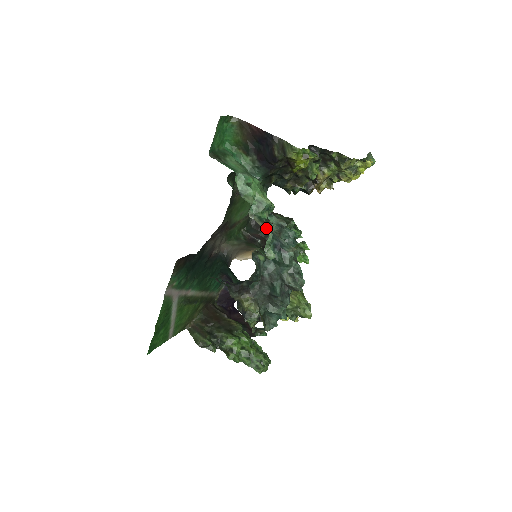
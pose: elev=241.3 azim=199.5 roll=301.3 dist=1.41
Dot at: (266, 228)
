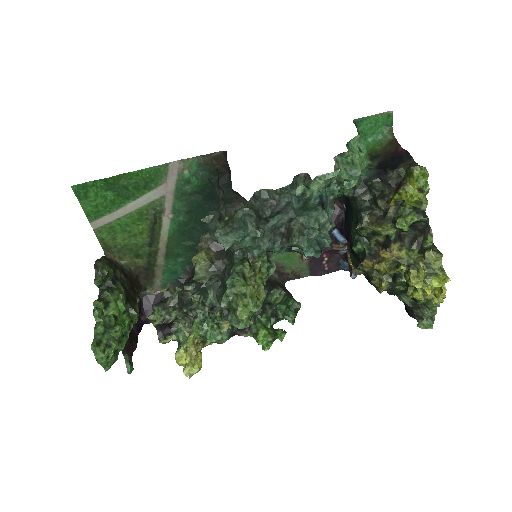
Dot at: occluded
